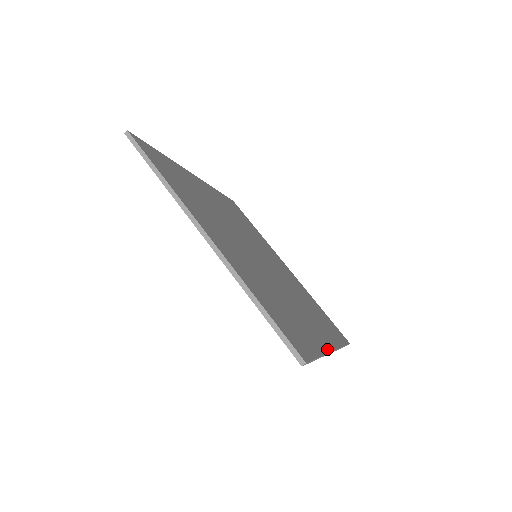
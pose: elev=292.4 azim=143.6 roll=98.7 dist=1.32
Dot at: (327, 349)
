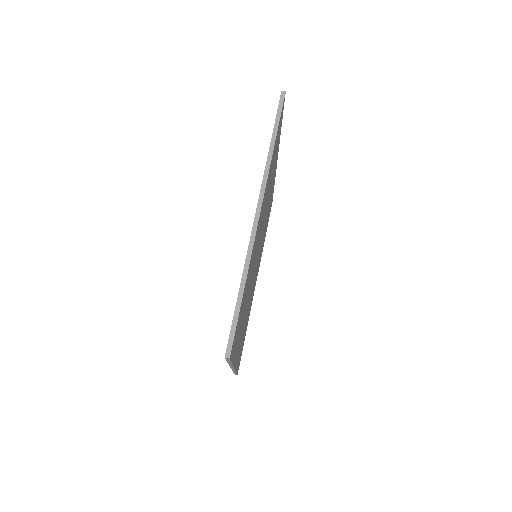
Dot at: occluded
